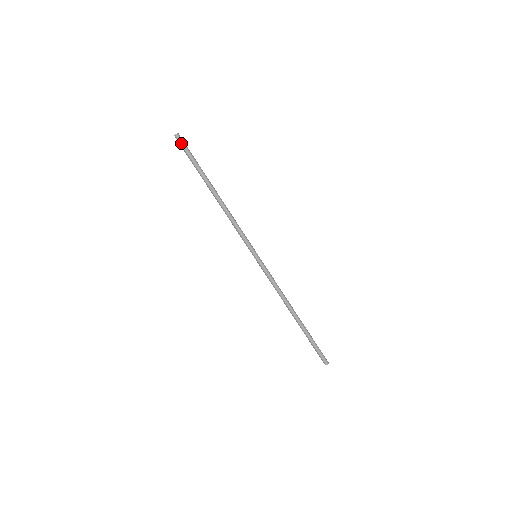
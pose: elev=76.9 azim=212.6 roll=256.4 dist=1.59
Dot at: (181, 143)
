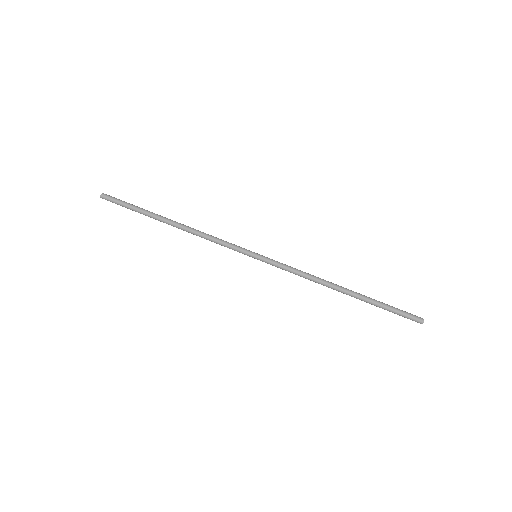
Dot at: (110, 201)
